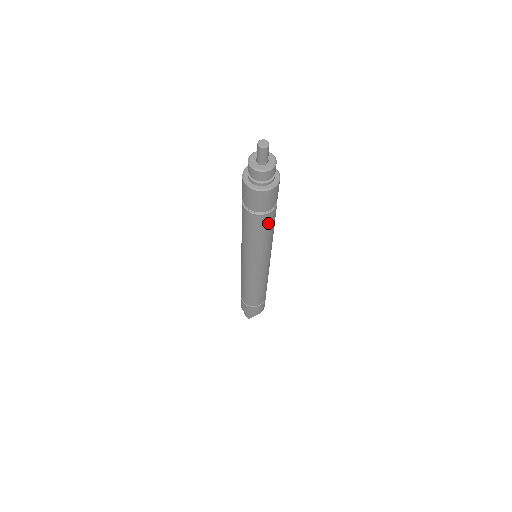
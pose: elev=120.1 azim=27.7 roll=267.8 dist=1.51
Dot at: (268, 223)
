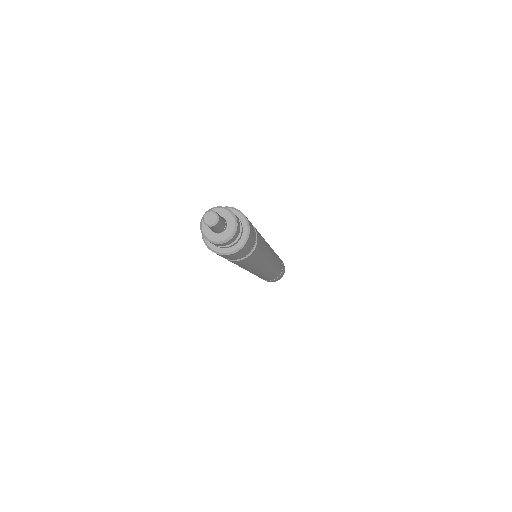
Dot at: (251, 259)
